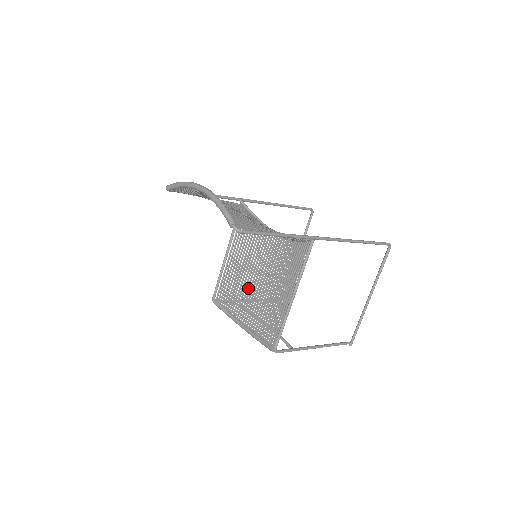
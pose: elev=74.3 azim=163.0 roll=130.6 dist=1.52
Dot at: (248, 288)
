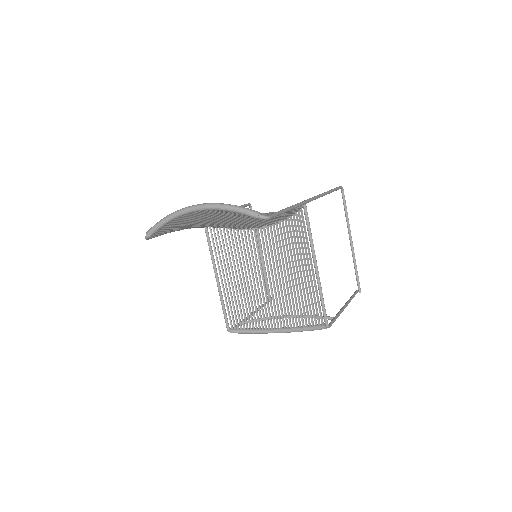
Dot at: (260, 294)
